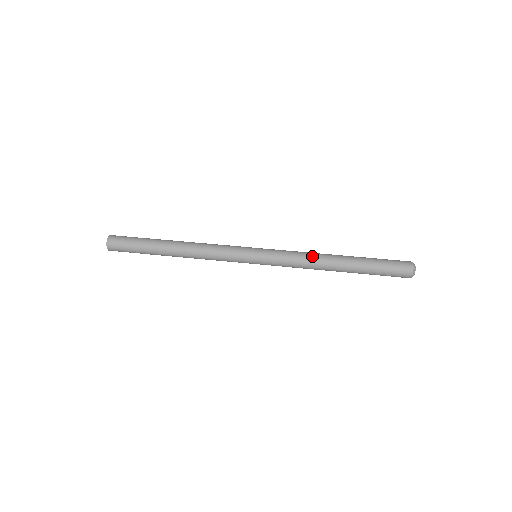
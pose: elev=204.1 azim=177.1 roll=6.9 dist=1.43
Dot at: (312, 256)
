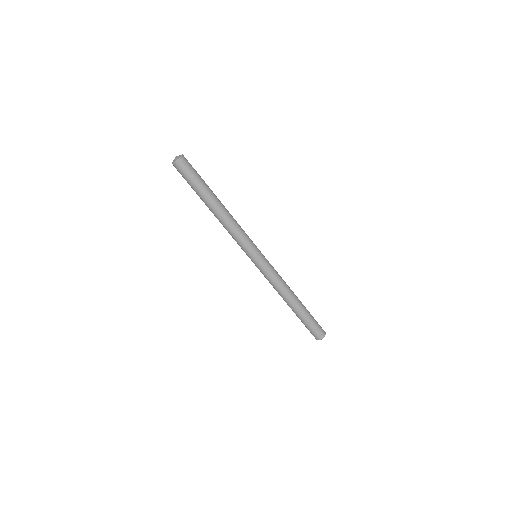
Dot at: (286, 285)
